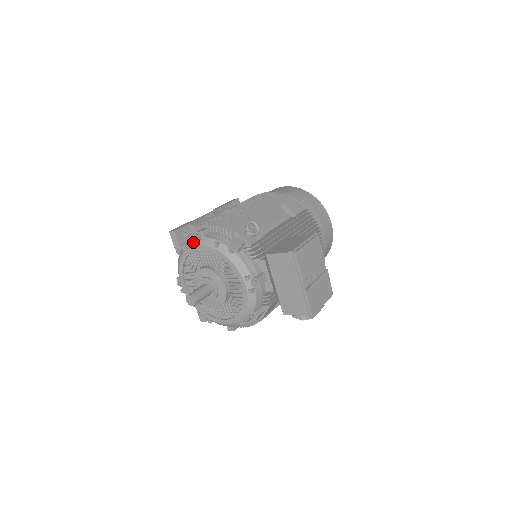
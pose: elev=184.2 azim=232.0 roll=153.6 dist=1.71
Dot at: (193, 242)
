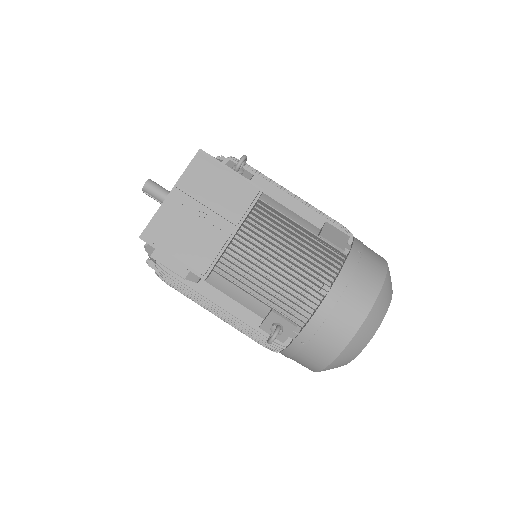
Dot at: occluded
